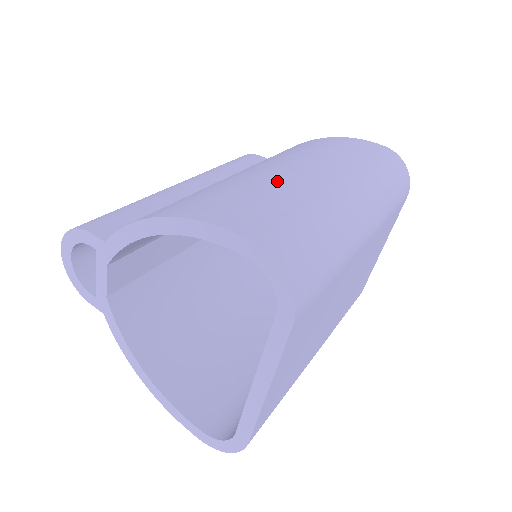
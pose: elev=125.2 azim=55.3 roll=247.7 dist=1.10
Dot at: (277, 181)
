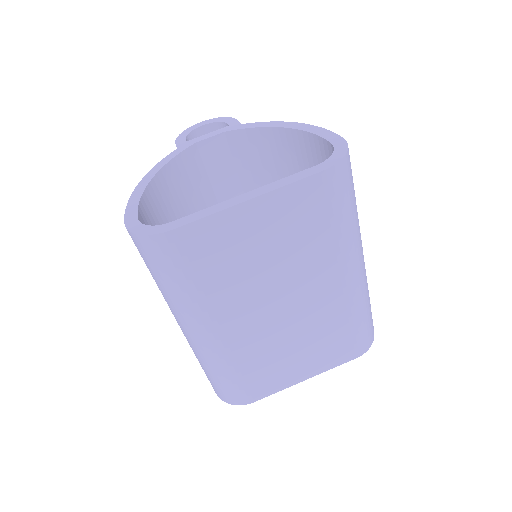
Dot at: occluded
